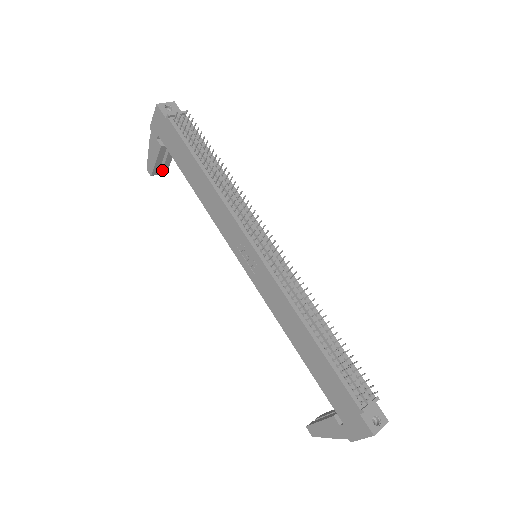
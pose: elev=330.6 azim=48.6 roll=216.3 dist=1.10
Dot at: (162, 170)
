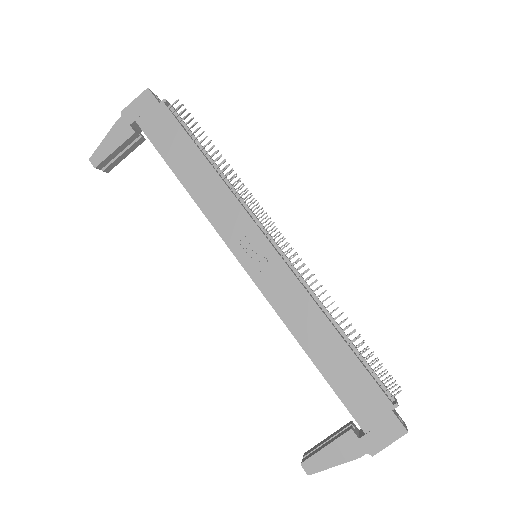
Dot at: (107, 167)
